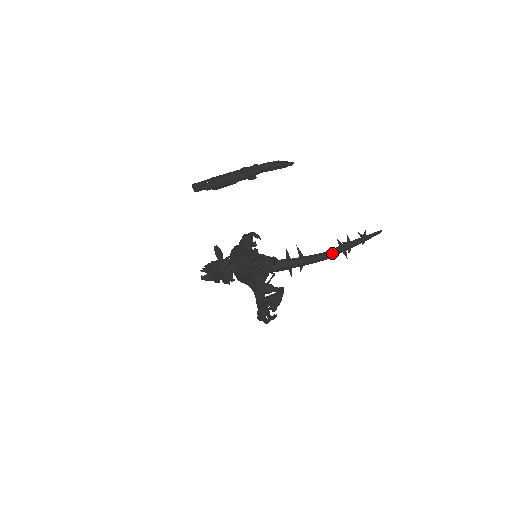
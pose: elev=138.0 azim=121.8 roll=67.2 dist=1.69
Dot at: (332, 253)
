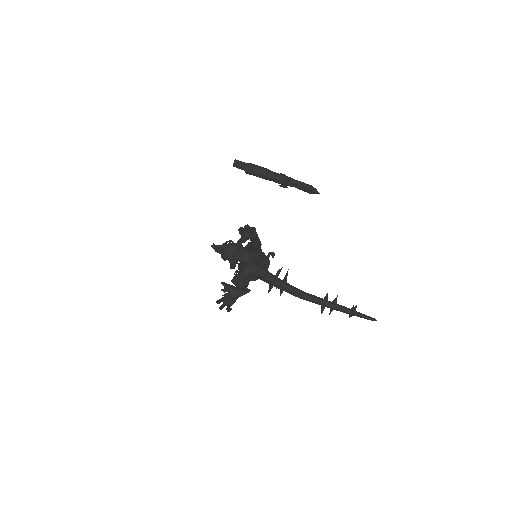
Dot at: (309, 297)
